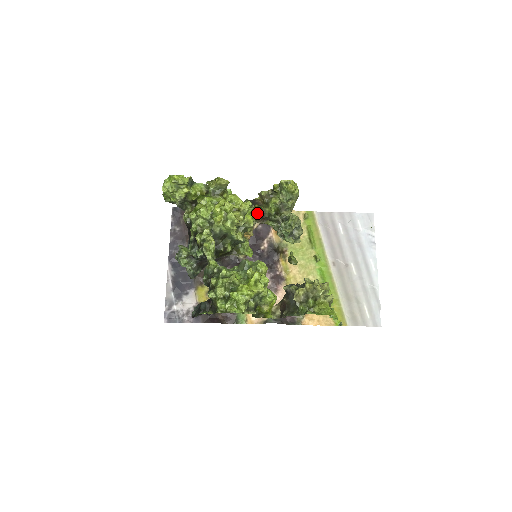
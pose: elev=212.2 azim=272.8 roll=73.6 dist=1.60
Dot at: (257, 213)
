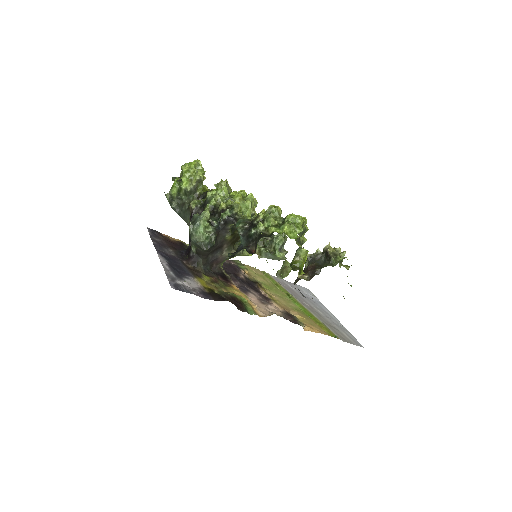
Dot at: occluded
